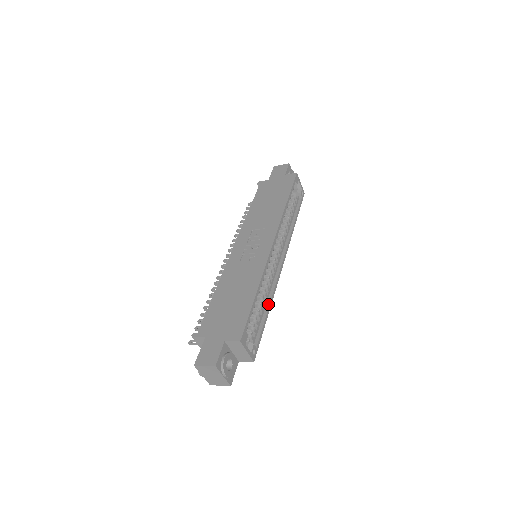
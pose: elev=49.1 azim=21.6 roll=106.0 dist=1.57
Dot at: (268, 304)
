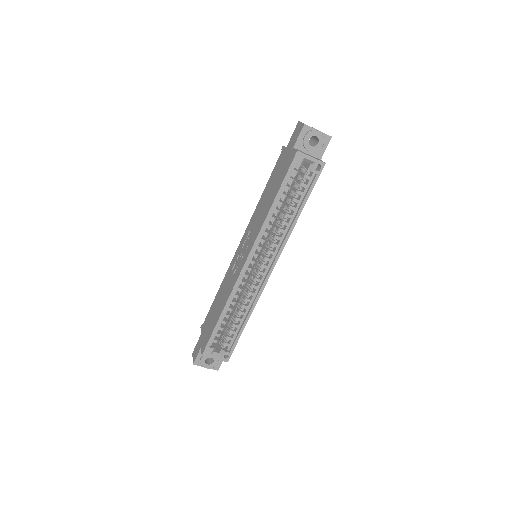
Dot at: (247, 315)
